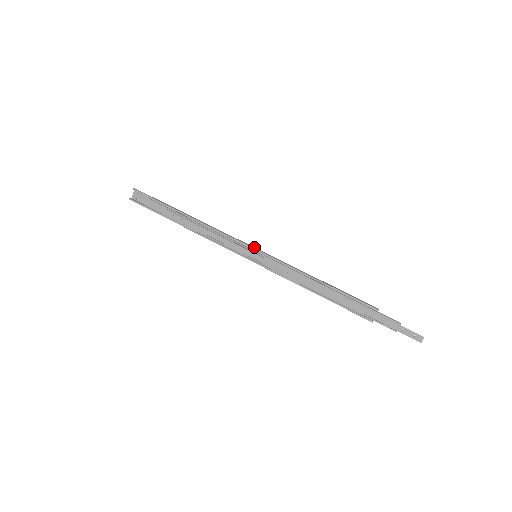
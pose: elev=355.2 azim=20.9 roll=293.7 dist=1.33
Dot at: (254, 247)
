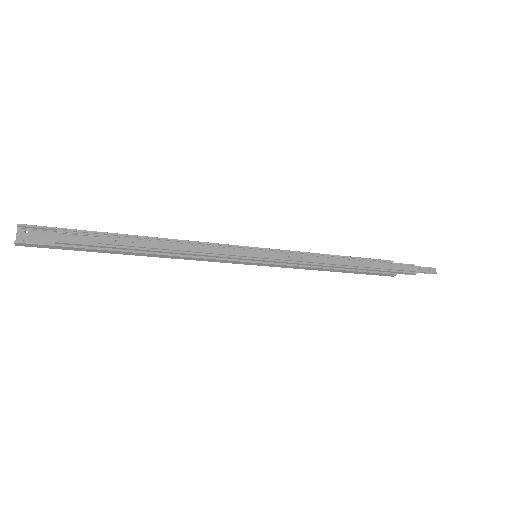
Dot at: (247, 248)
